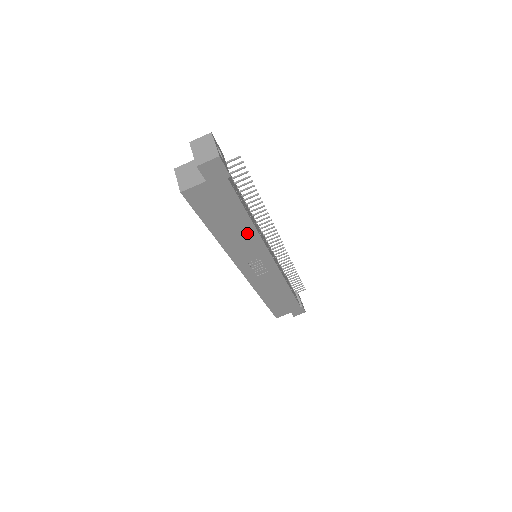
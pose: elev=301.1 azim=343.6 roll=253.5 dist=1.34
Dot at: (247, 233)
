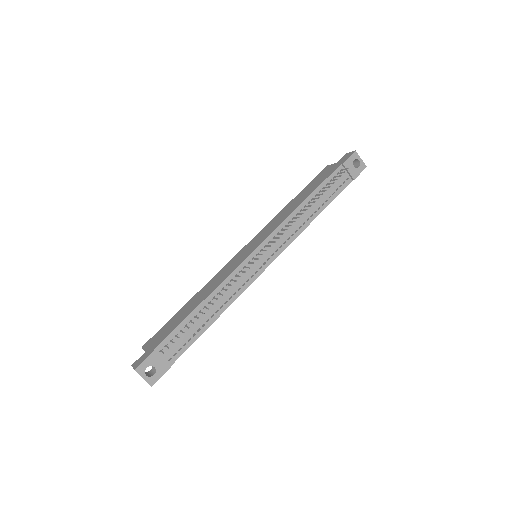
Dot at: occluded
